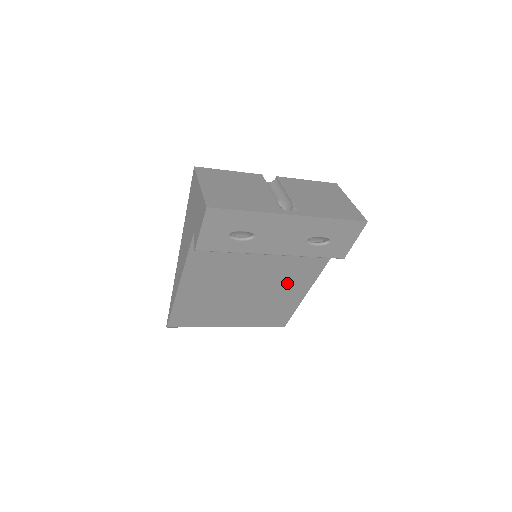
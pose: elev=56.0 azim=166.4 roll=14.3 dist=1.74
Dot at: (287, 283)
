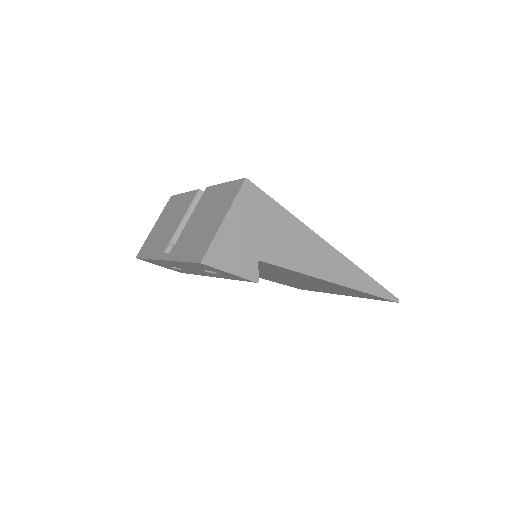
Dot at: (303, 278)
